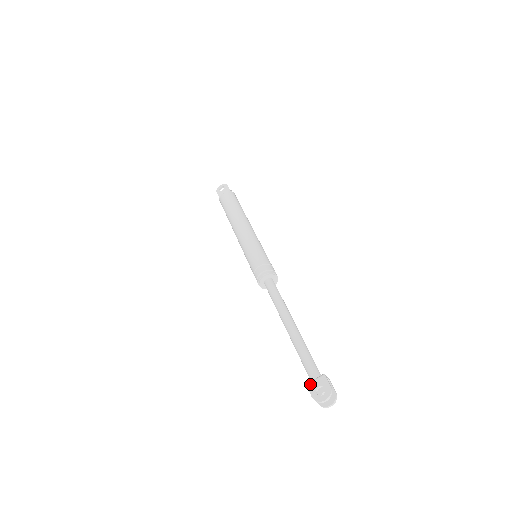
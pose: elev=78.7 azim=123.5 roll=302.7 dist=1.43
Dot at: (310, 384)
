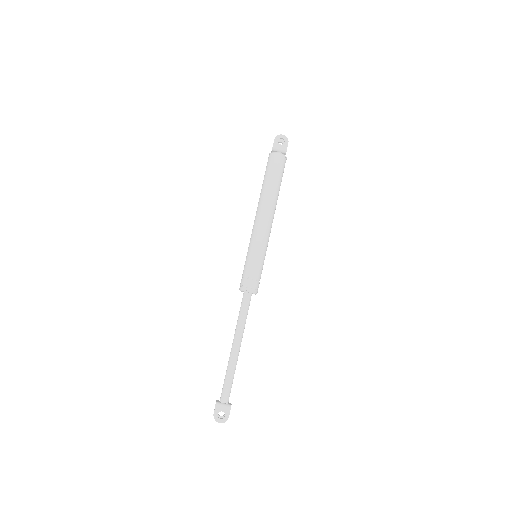
Dot at: (219, 405)
